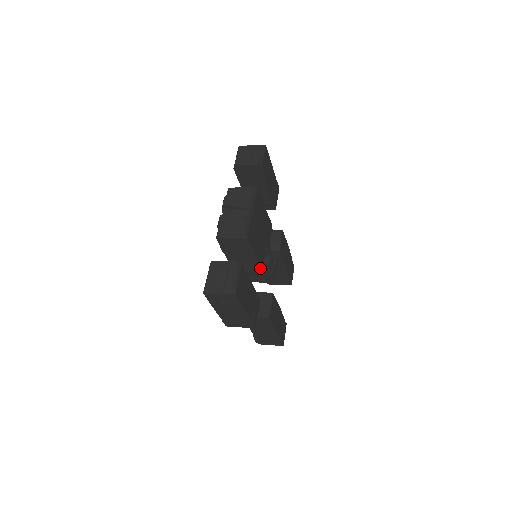
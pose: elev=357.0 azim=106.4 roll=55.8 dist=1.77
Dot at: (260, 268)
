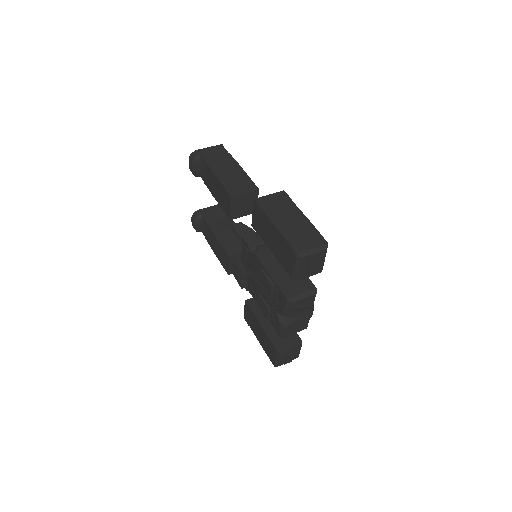
Dot at: occluded
